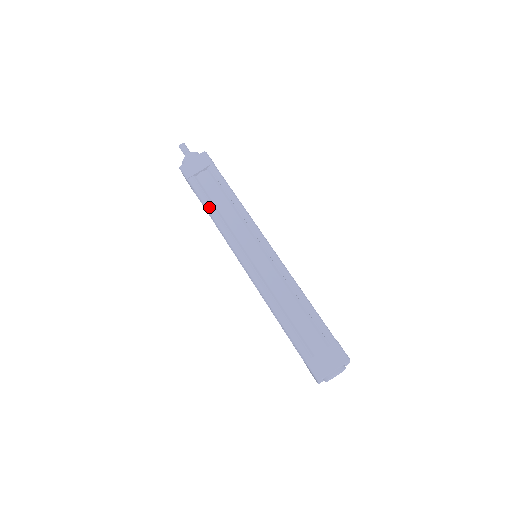
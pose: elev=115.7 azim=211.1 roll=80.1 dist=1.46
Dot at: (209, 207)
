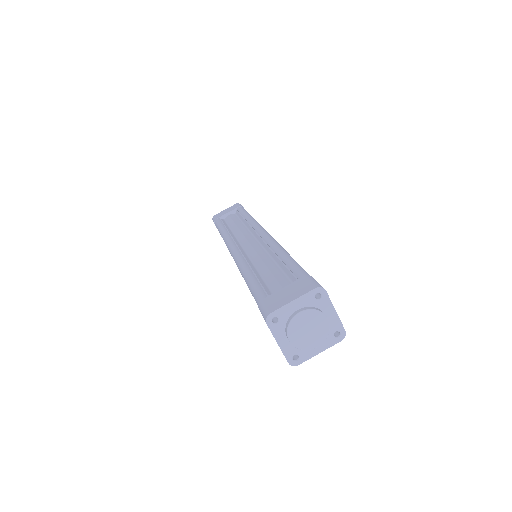
Dot at: (221, 228)
